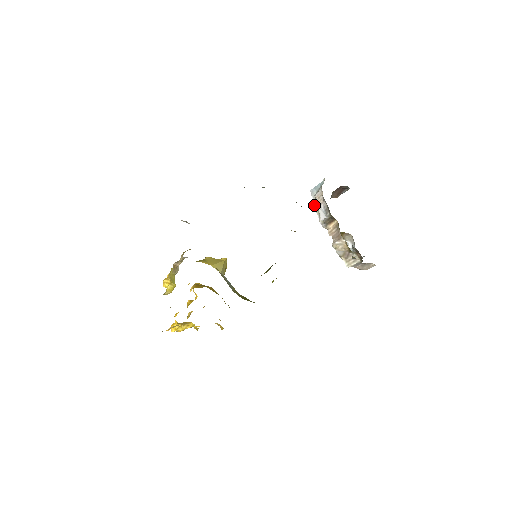
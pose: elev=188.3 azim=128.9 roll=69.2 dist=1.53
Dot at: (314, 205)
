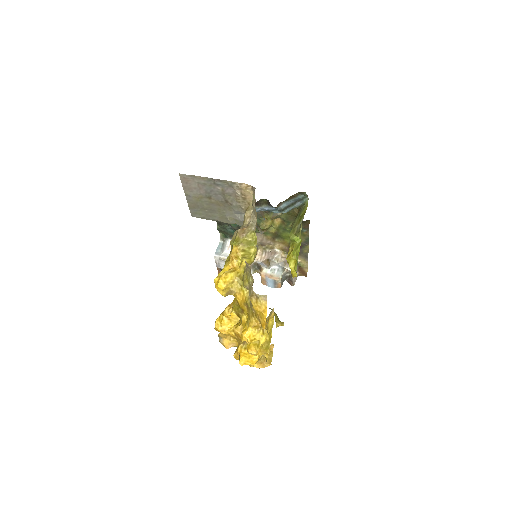
Dot at: occluded
